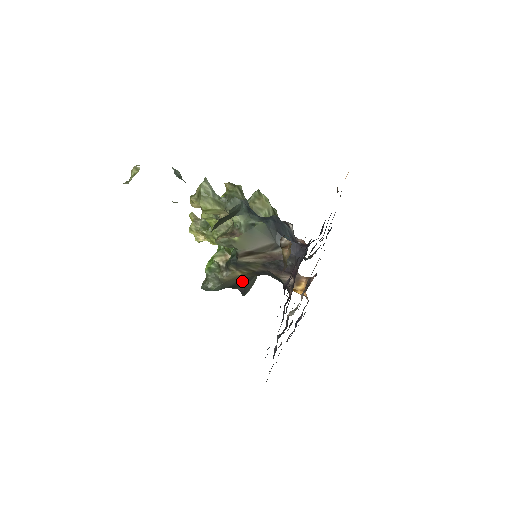
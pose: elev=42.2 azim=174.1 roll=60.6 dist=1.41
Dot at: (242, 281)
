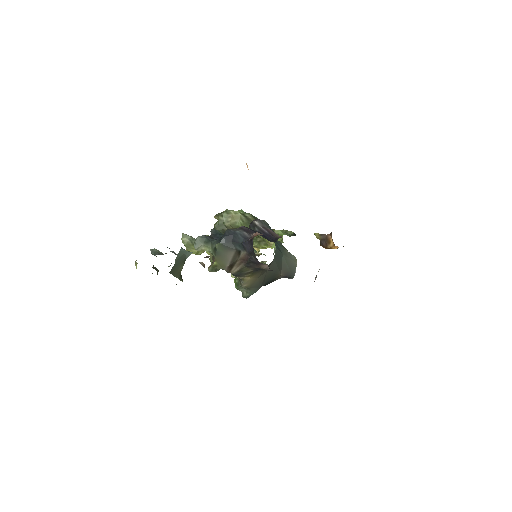
Dot at: (267, 276)
